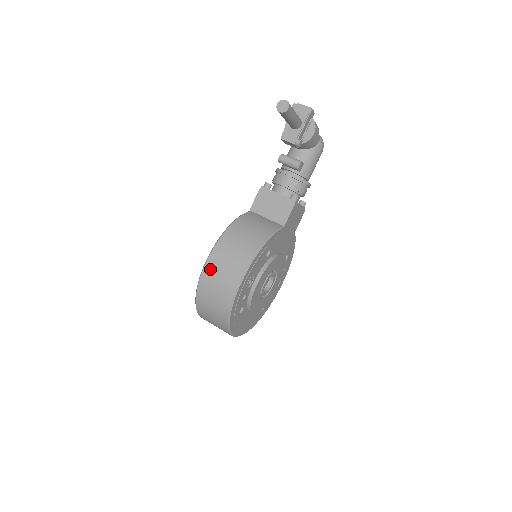
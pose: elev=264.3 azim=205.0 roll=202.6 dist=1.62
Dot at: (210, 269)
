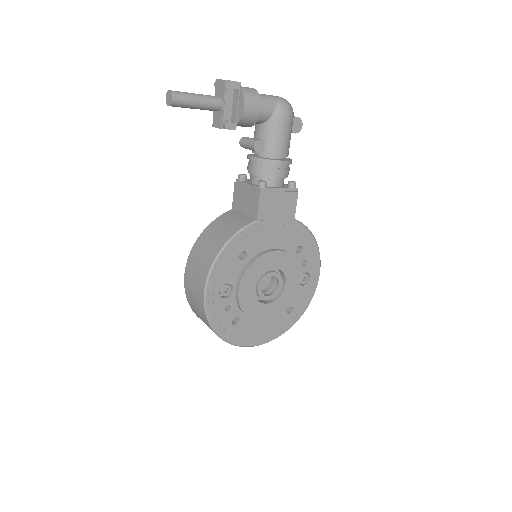
Dot at: (187, 283)
